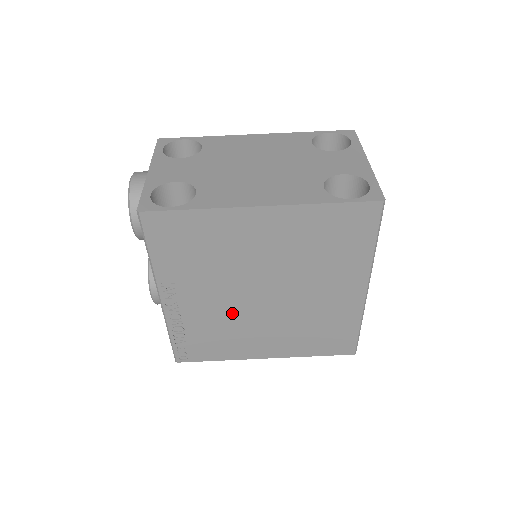
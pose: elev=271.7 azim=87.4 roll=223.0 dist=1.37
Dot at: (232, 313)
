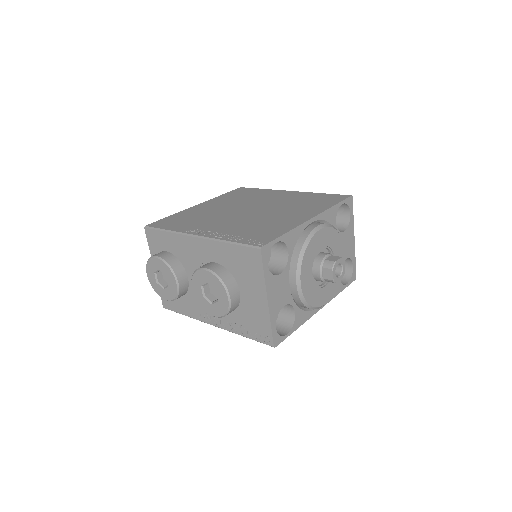
Dot at: (247, 220)
